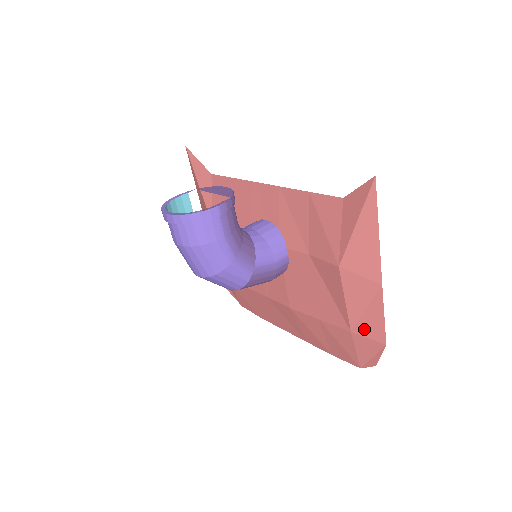
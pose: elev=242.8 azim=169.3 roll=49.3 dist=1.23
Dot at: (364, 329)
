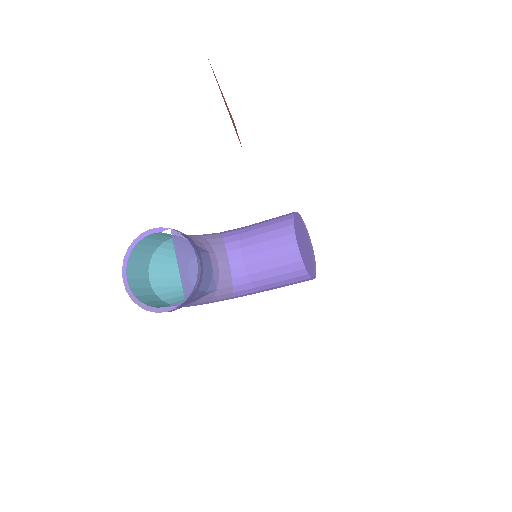
Dot at: occluded
